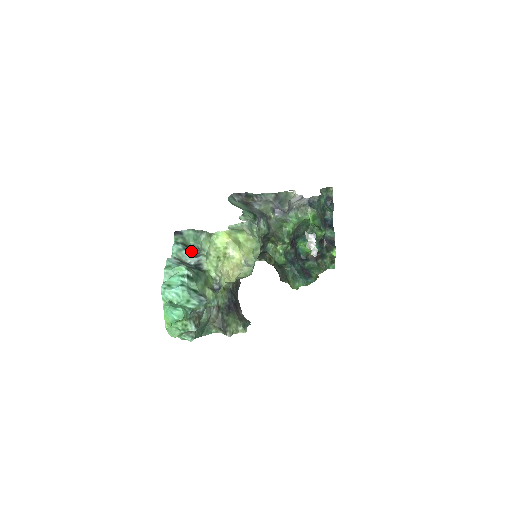
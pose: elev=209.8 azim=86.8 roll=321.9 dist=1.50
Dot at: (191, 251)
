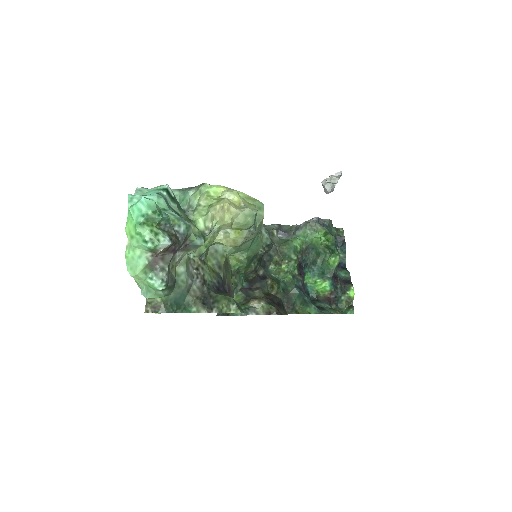
Dot at: occluded
